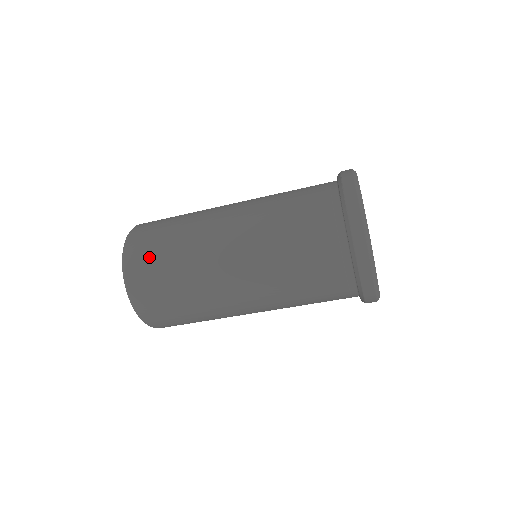
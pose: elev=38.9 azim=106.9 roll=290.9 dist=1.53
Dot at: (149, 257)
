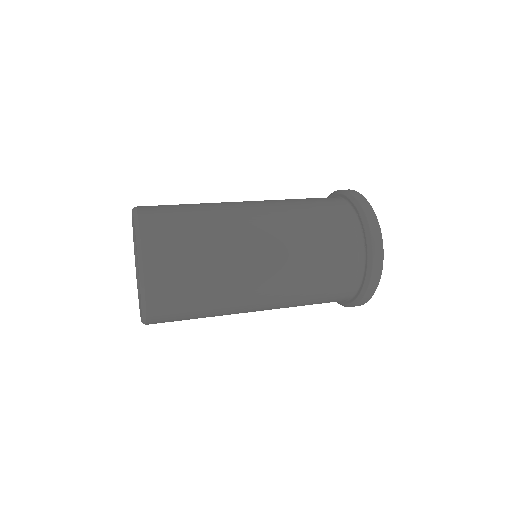
Dot at: (175, 266)
